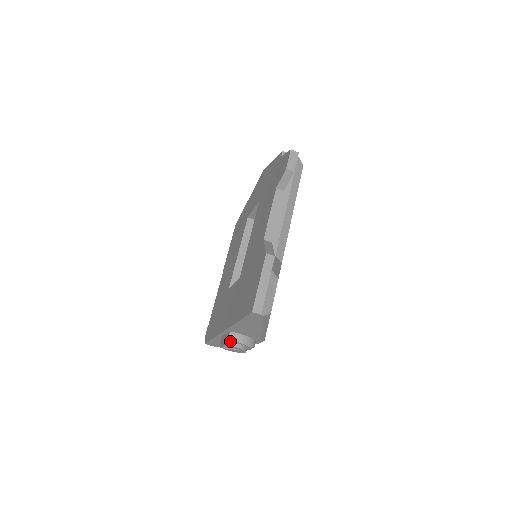
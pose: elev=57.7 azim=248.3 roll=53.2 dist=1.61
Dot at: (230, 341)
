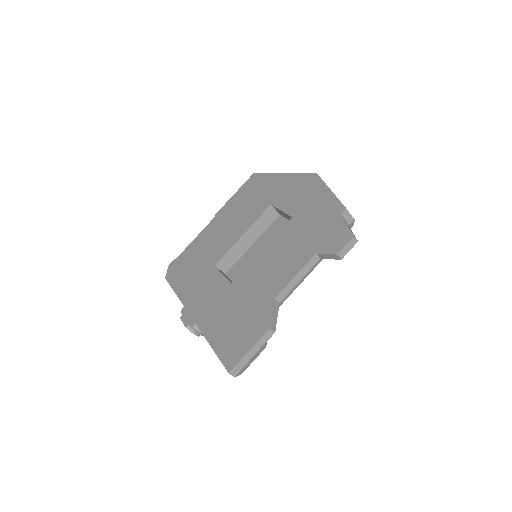
Dot at: (192, 328)
